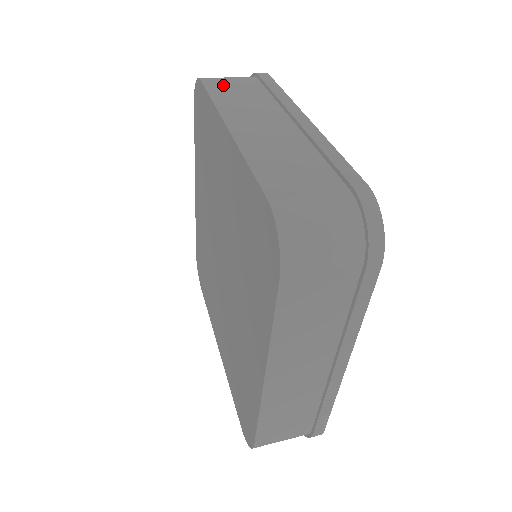
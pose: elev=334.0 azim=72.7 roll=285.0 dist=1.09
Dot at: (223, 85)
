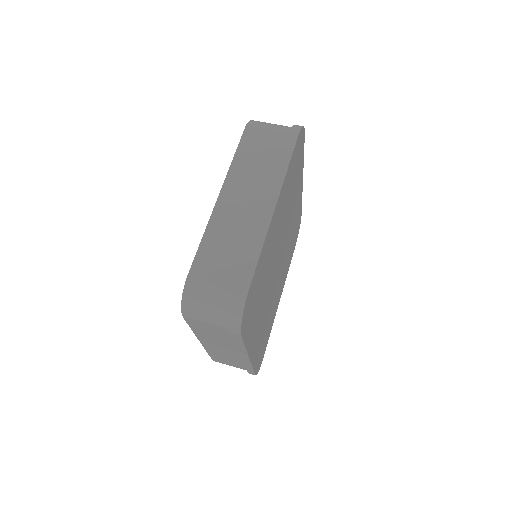
Dot at: (255, 141)
